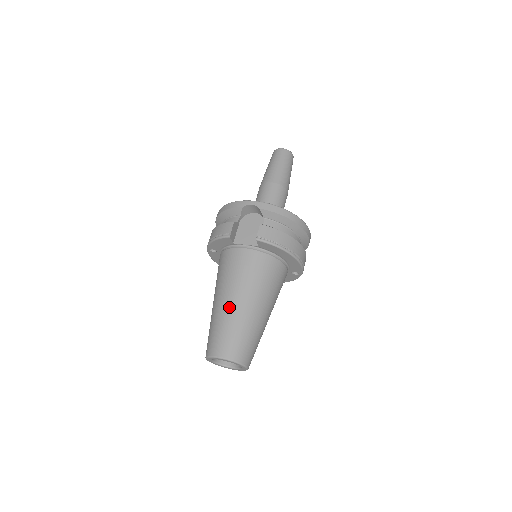
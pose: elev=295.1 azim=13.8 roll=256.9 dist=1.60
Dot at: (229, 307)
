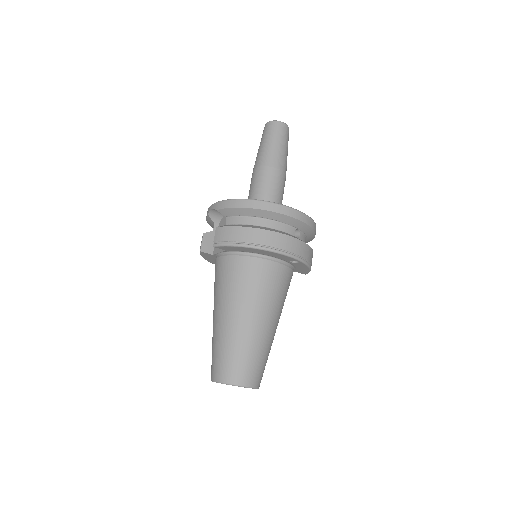
Dot at: (214, 325)
